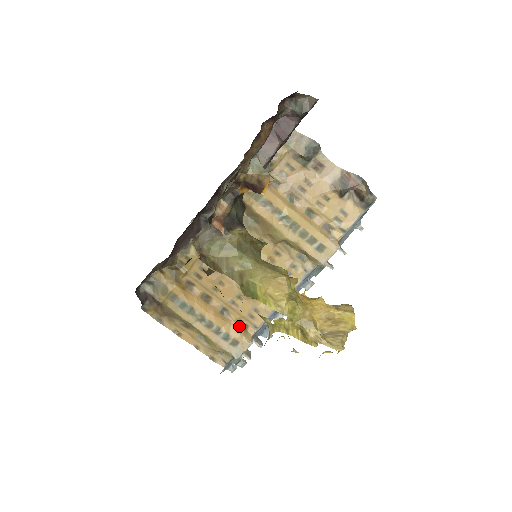
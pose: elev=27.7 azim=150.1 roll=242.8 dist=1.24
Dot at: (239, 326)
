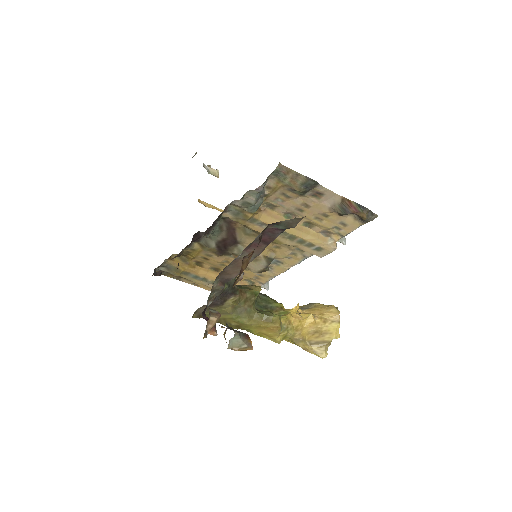
Dot at: (247, 284)
